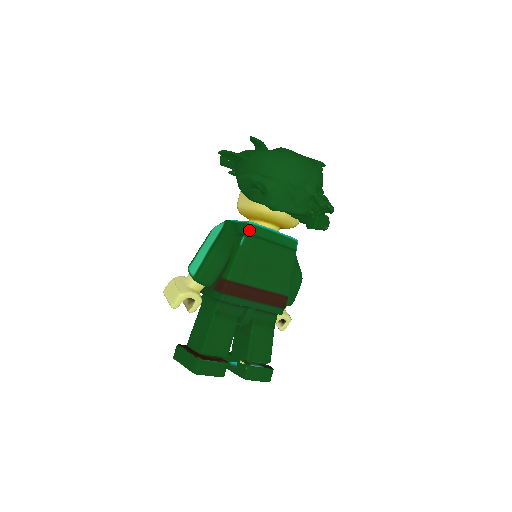
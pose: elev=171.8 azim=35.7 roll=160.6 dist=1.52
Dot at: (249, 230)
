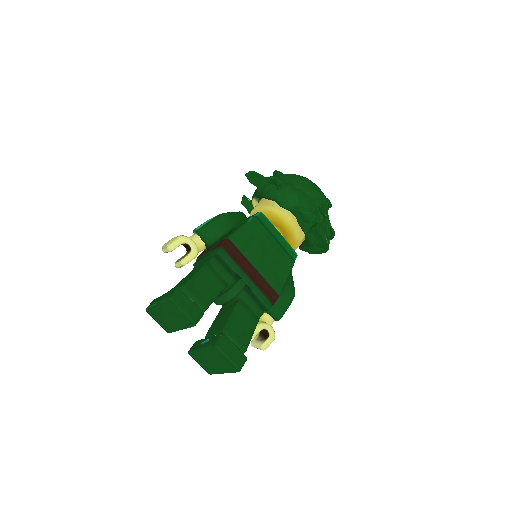
Dot at: (258, 215)
